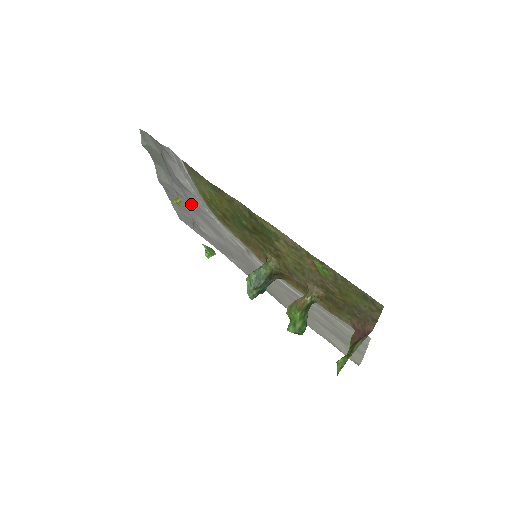
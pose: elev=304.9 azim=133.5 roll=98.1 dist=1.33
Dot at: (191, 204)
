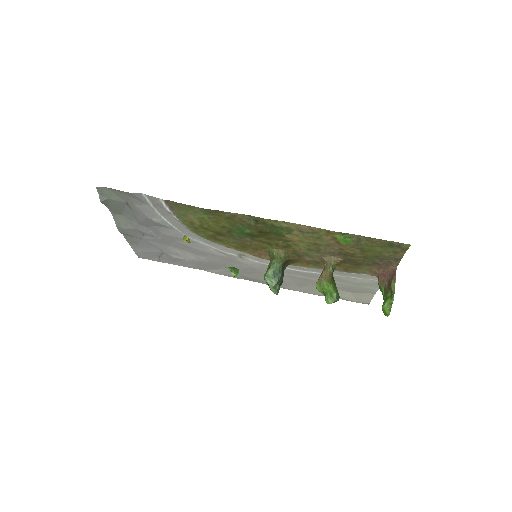
Dot at: (163, 238)
